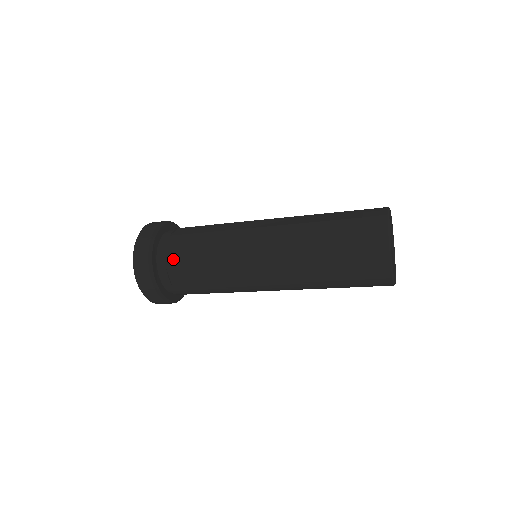
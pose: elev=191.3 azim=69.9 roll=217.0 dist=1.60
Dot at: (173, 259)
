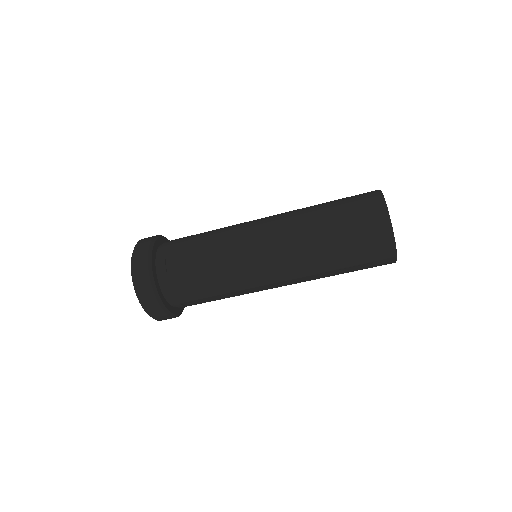
Dot at: (174, 247)
